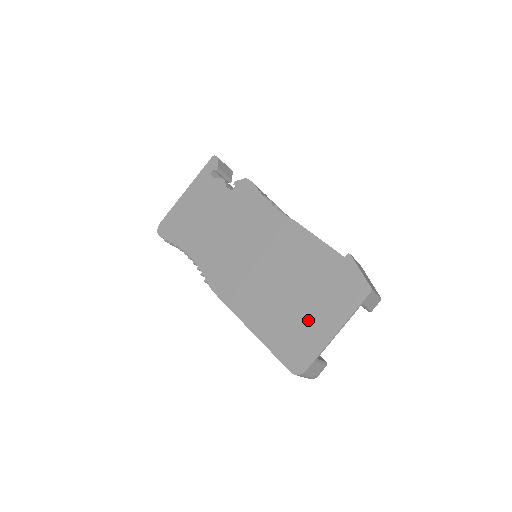
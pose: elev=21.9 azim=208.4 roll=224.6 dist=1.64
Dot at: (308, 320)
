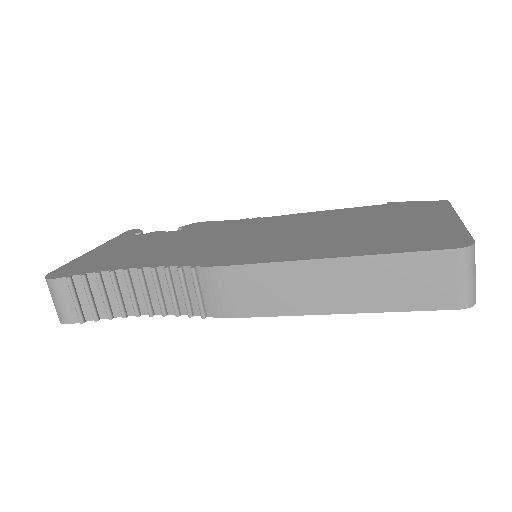
Dot at: (409, 226)
